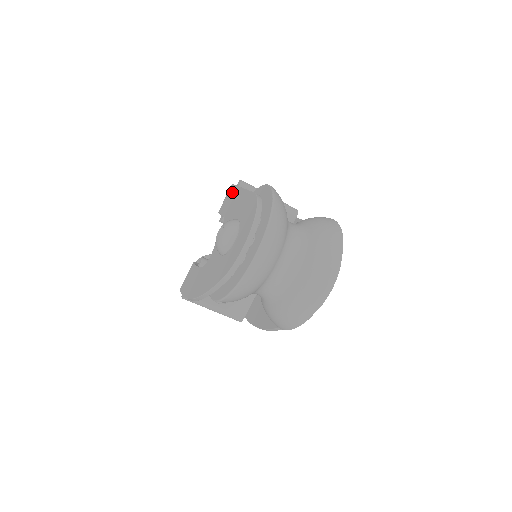
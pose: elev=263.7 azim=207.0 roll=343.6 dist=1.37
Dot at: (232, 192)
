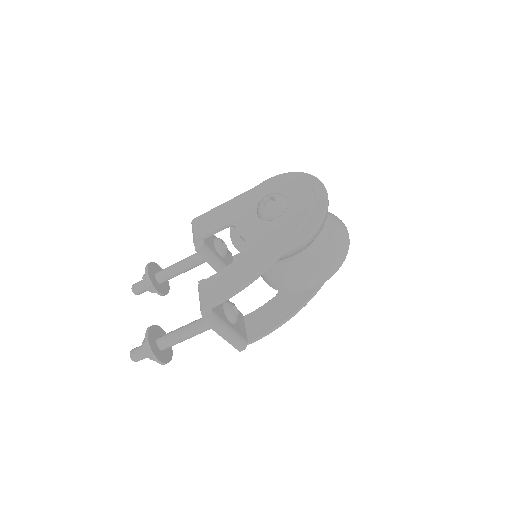
Dot at: (208, 216)
